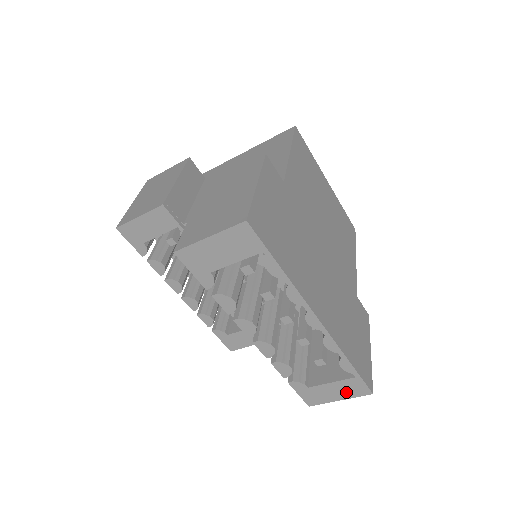
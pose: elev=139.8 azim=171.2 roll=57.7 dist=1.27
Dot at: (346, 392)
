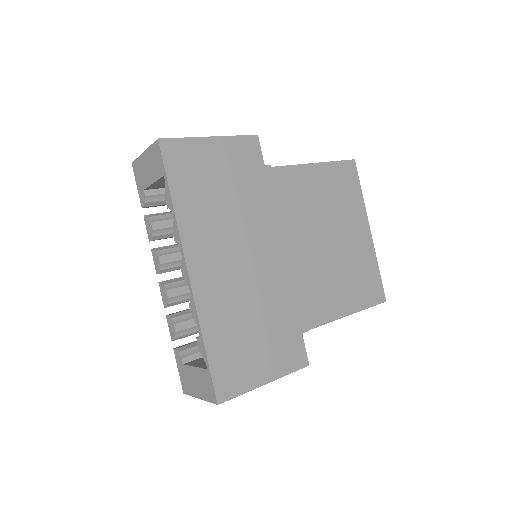
Dot at: (203, 388)
